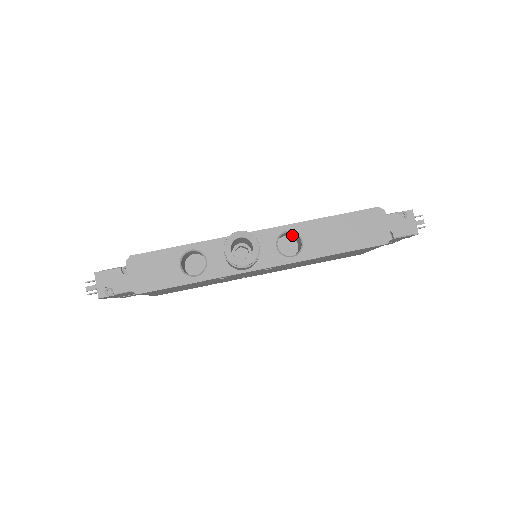
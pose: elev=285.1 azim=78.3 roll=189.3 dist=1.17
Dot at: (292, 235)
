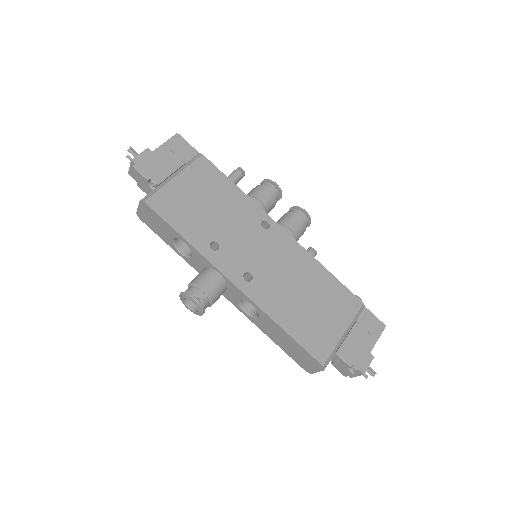
Dot at: occluded
